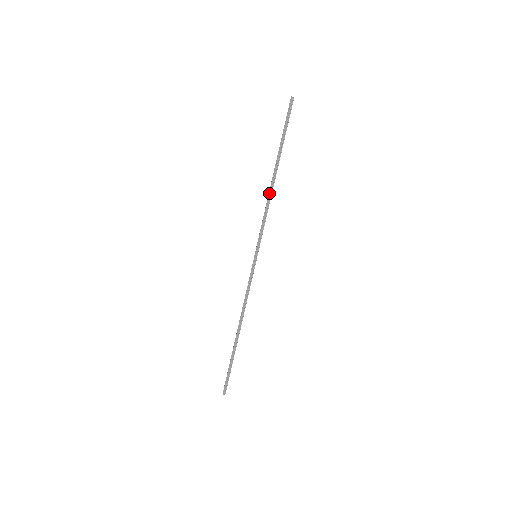
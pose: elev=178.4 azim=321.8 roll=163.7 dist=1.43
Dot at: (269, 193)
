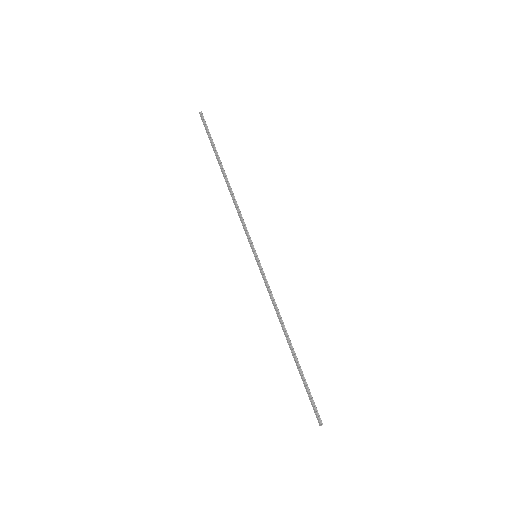
Dot at: occluded
